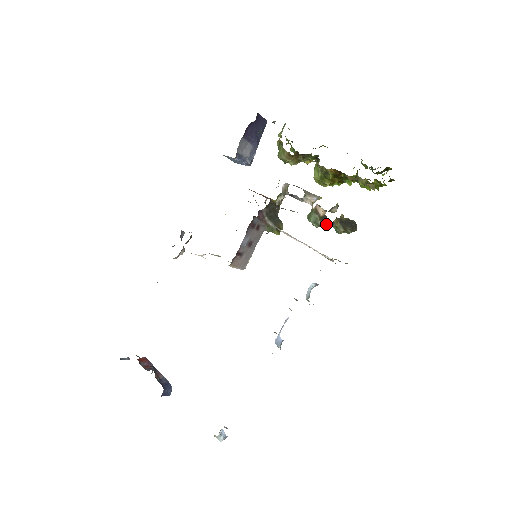
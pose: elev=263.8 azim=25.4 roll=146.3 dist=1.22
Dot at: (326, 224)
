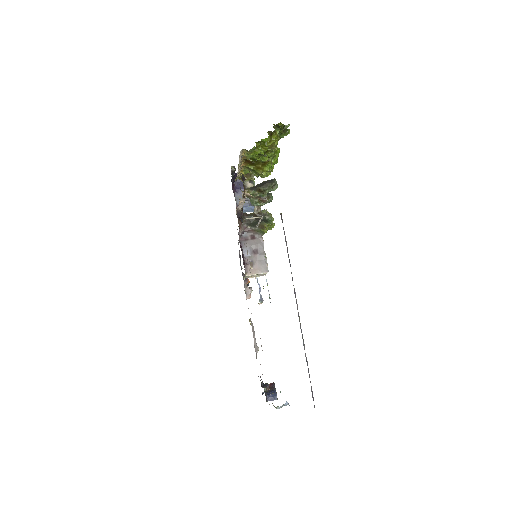
Dot at: (269, 197)
